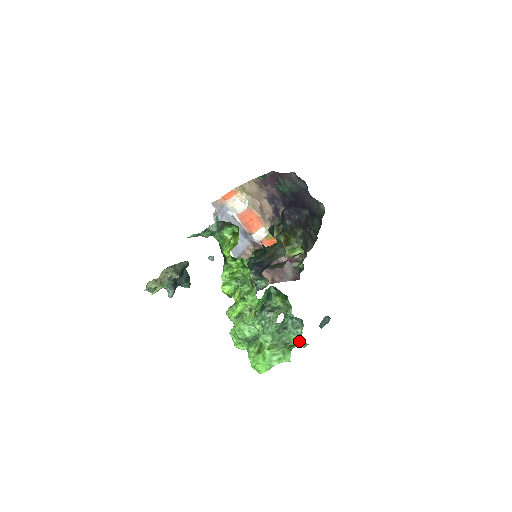
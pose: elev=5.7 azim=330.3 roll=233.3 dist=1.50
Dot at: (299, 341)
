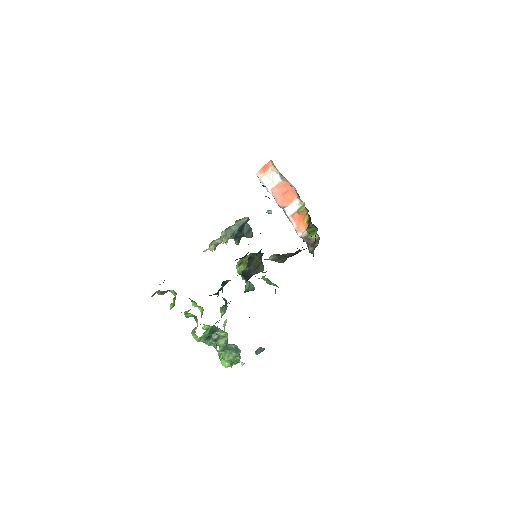
Dot at: (239, 360)
